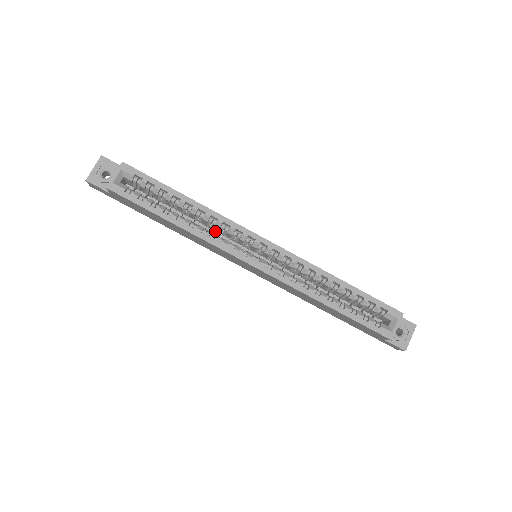
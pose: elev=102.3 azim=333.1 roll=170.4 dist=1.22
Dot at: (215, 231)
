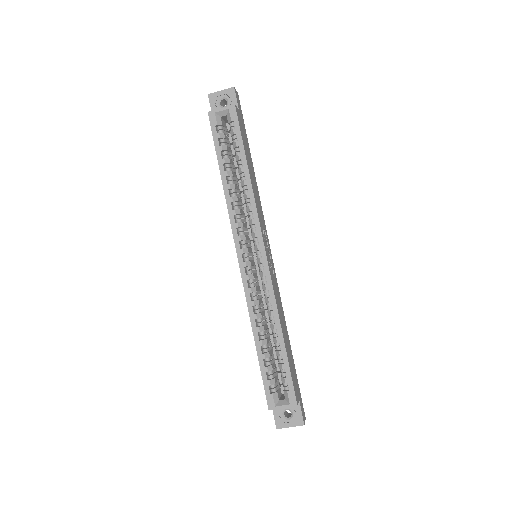
Dot at: occluded
